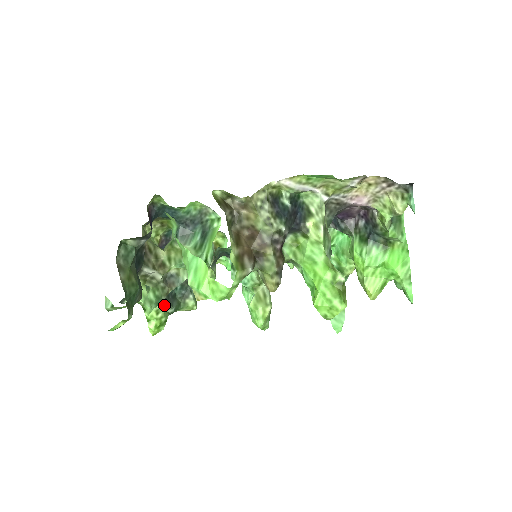
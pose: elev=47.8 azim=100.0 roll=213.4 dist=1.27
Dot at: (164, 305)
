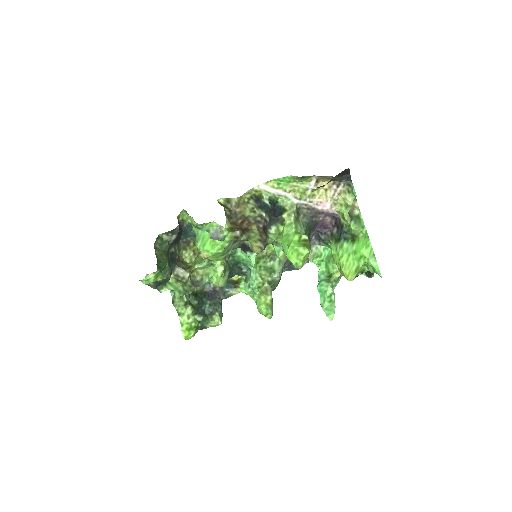
Dot at: (194, 312)
